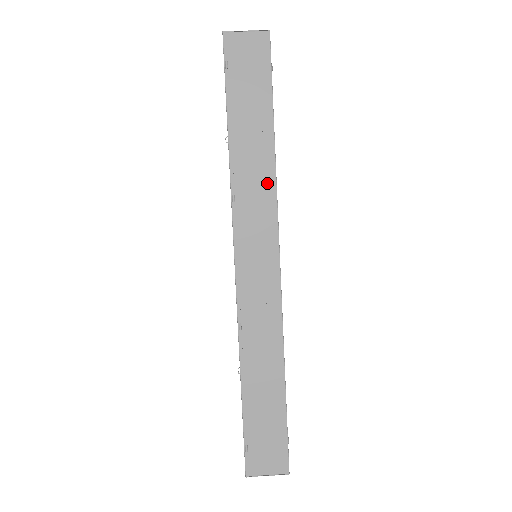
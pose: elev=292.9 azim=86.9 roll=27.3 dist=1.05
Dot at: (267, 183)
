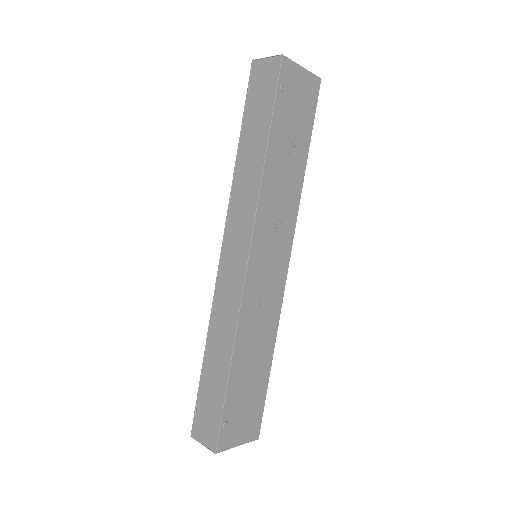
Dot at: (254, 189)
